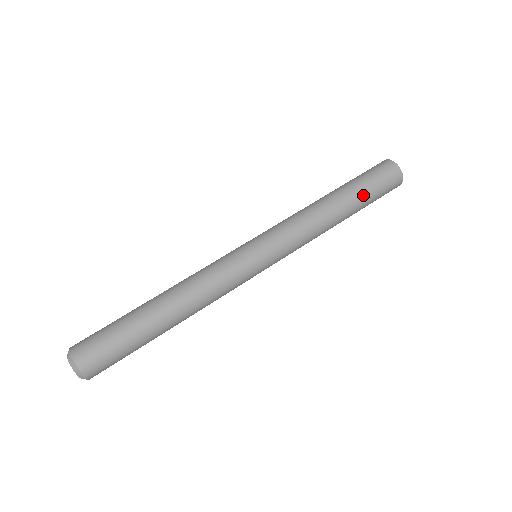
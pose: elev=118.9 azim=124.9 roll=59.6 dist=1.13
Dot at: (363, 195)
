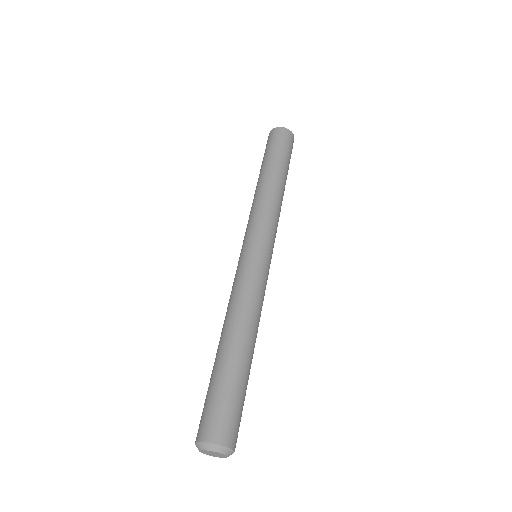
Dot at: (286, 164)
